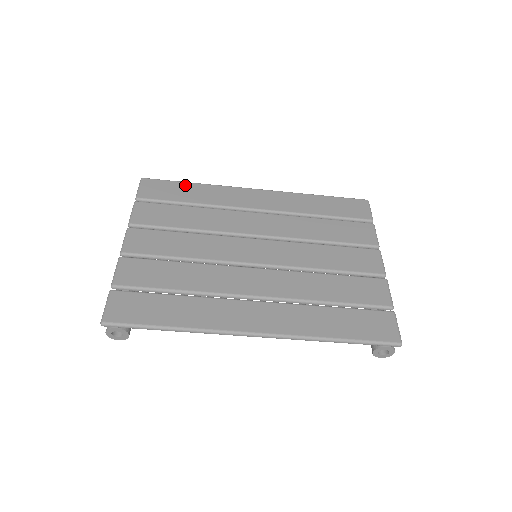
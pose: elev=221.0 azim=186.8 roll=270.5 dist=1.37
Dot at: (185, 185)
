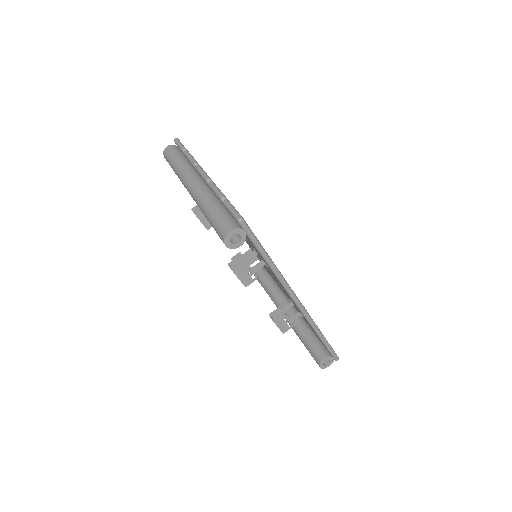
Dot at: occluded
